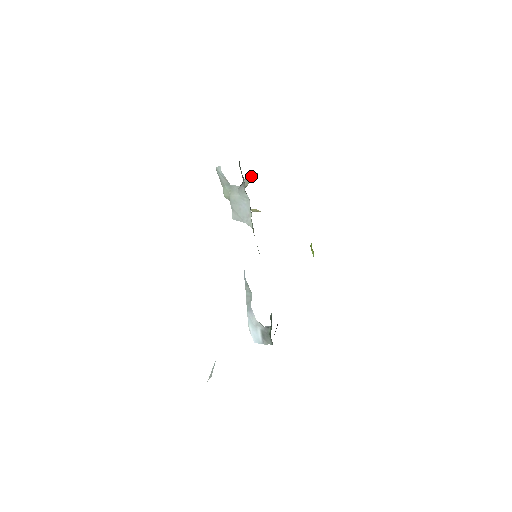
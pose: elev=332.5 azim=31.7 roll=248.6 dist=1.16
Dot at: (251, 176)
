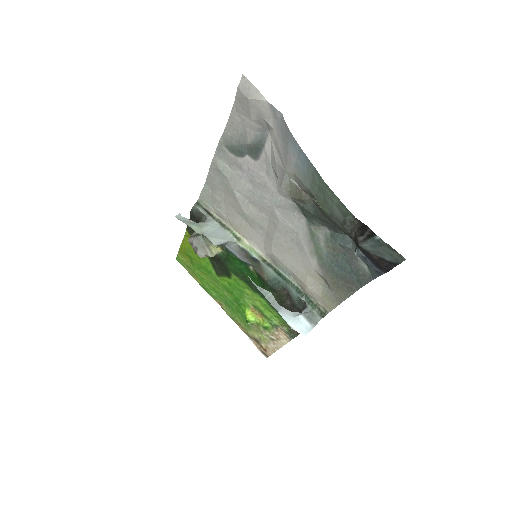
Dot at: occluded
